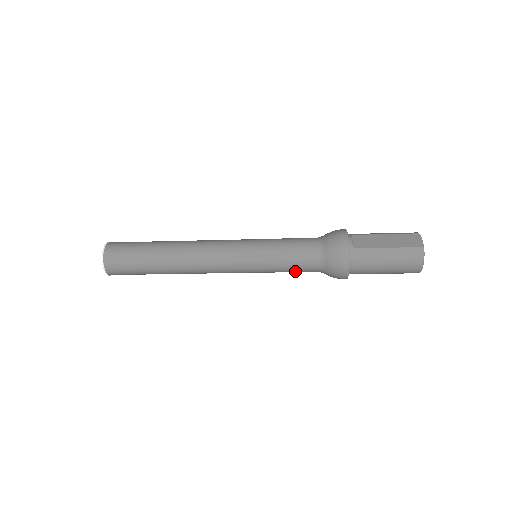
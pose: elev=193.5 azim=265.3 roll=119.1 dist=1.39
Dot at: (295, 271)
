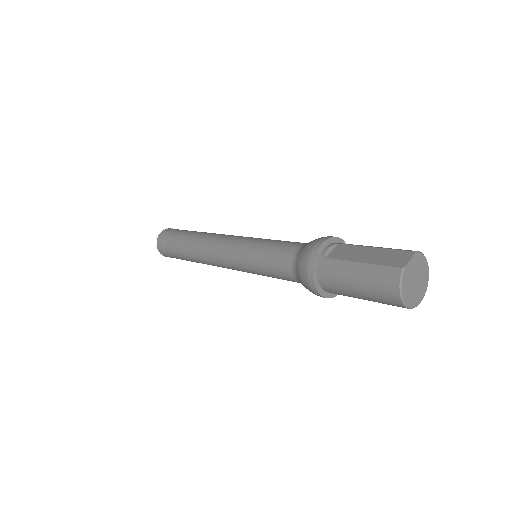
Dot at: (278, 277)
